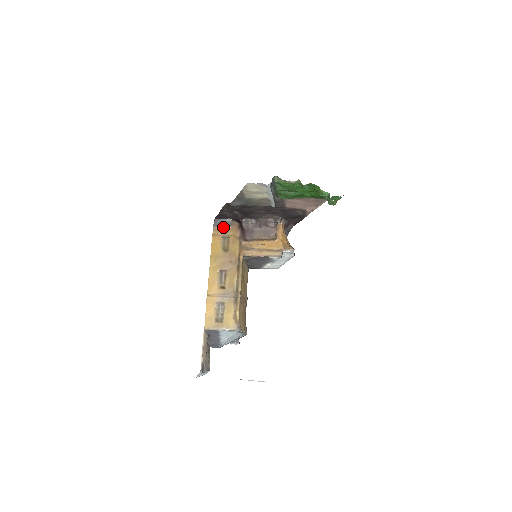
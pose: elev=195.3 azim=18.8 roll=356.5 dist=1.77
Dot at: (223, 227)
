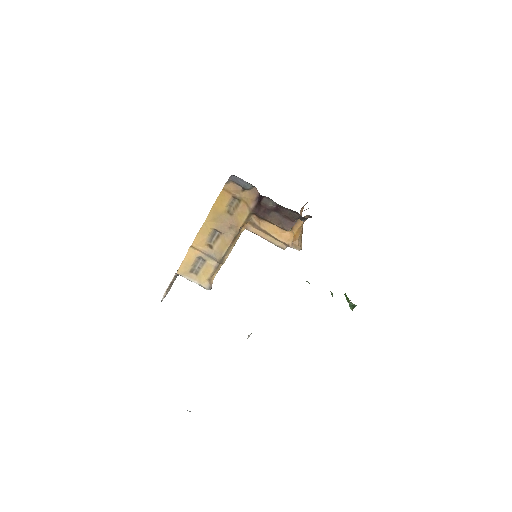
Dot at: (239, 186)
